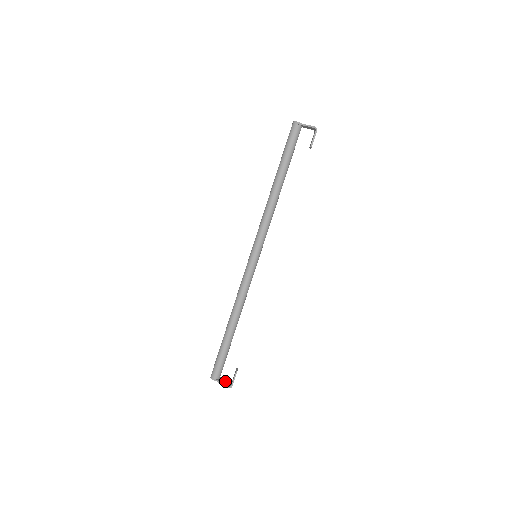
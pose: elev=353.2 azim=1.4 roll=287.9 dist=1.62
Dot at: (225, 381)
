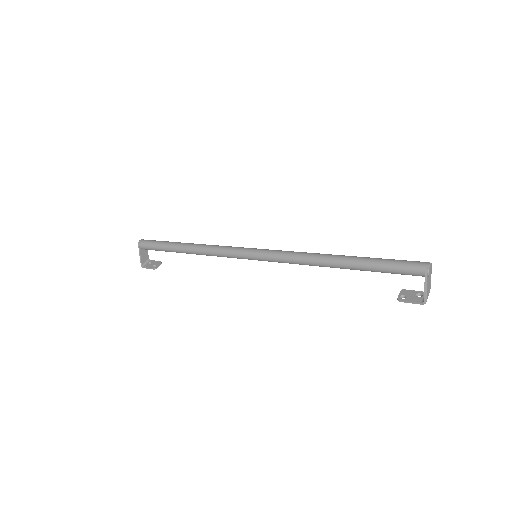
Dot at: (146, 255)
